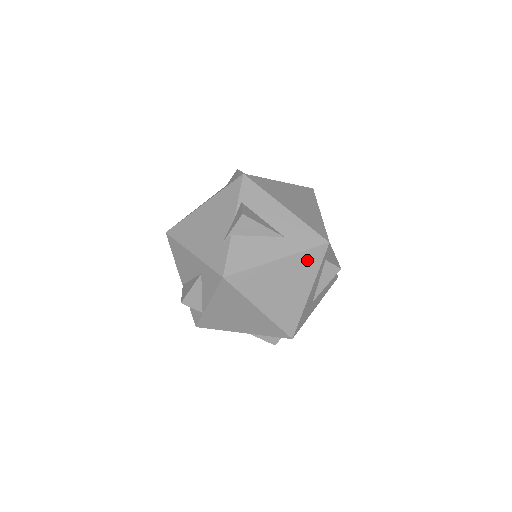
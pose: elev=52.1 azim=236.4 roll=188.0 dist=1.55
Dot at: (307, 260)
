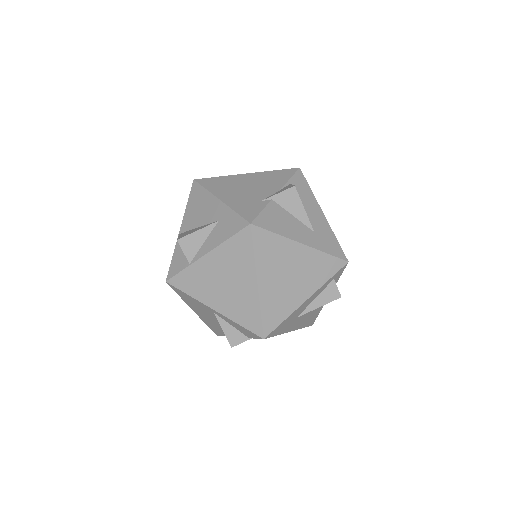
Dot at: (323, 264)
